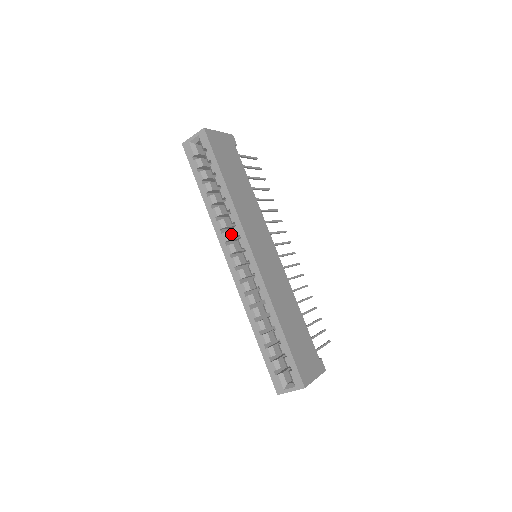
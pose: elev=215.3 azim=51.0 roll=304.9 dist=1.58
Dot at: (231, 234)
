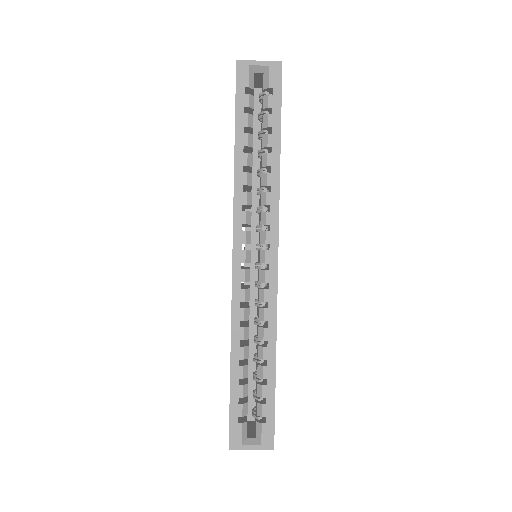
Dot at: occluded
